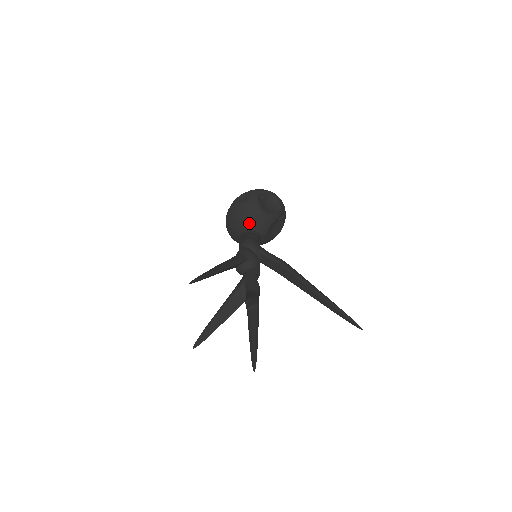
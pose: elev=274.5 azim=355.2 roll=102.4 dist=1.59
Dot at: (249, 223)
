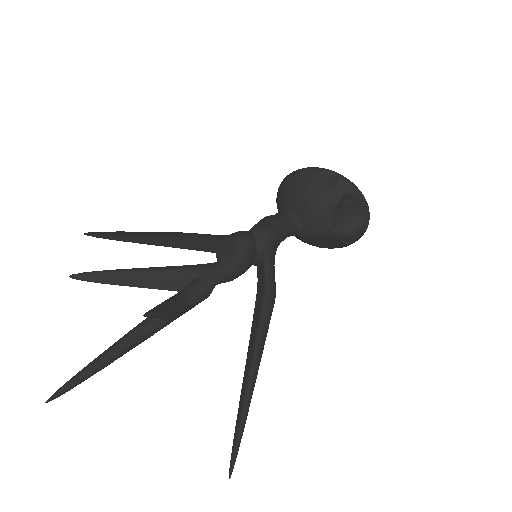
Dot at: (301, 210)
